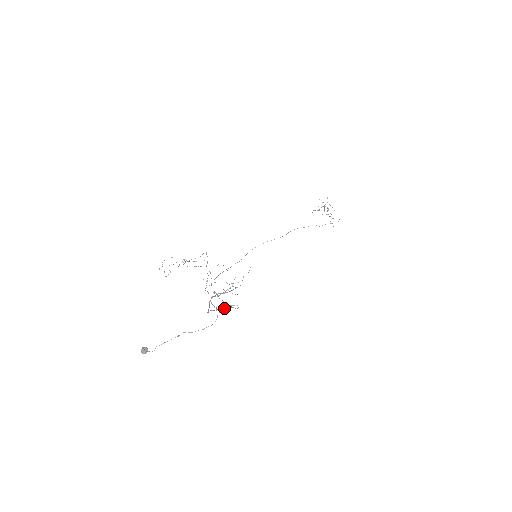
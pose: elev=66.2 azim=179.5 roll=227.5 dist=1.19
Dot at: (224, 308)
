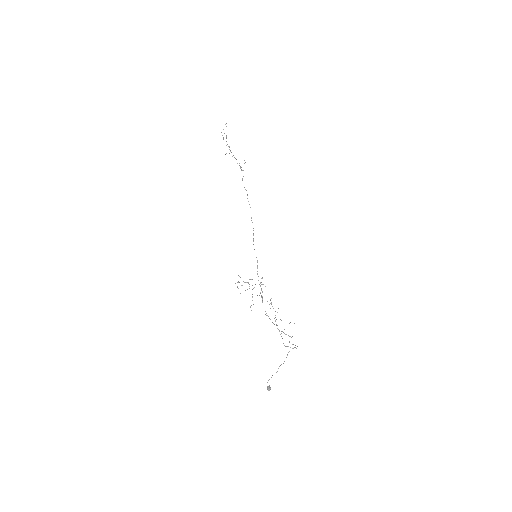
Dot at: occluded
